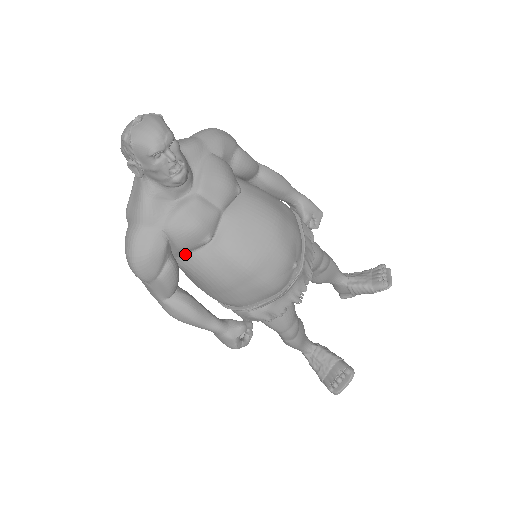
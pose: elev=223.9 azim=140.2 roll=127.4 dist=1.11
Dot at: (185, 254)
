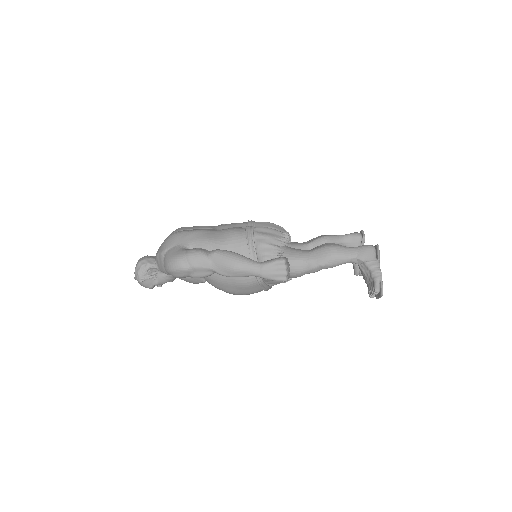
Dot at: occluded
